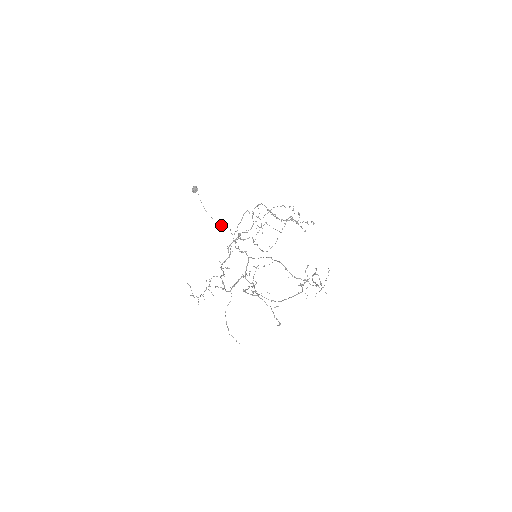
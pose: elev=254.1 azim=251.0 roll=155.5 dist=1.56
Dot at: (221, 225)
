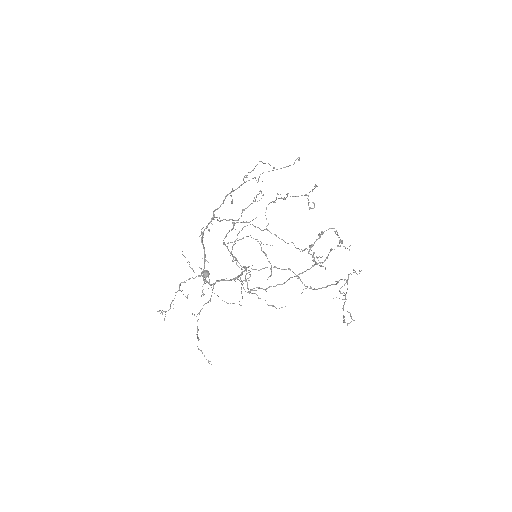
Dot at: occluded
